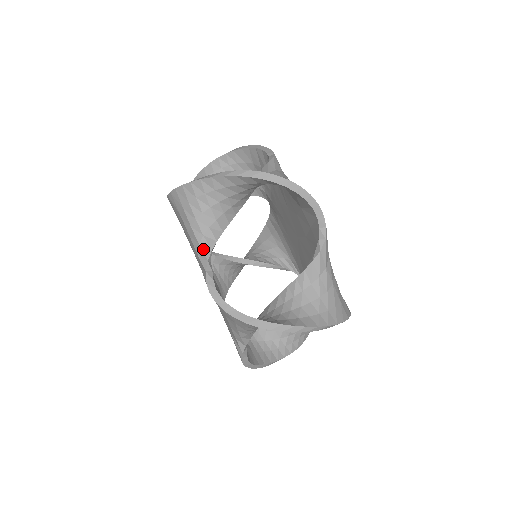
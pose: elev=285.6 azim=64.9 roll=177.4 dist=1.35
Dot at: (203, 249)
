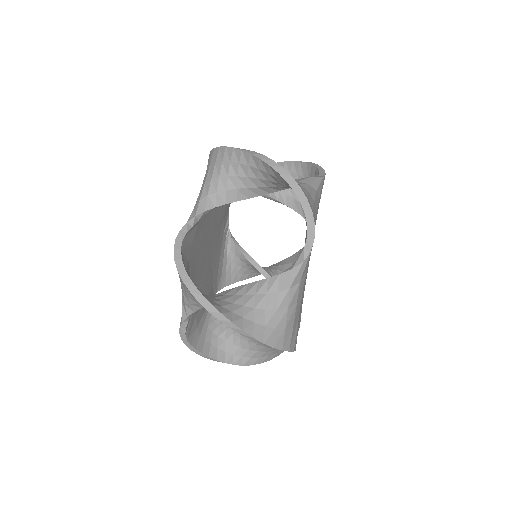
Dot at: occluded
